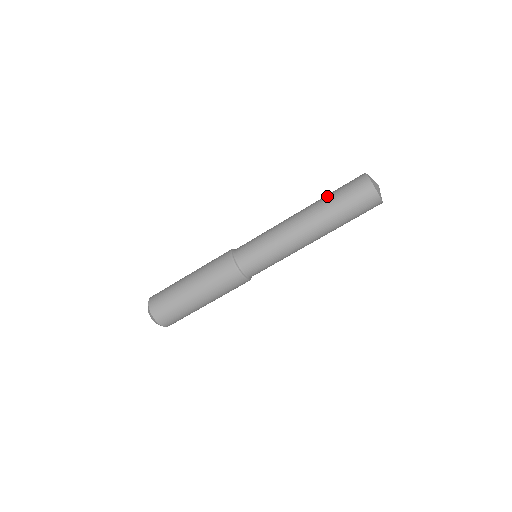
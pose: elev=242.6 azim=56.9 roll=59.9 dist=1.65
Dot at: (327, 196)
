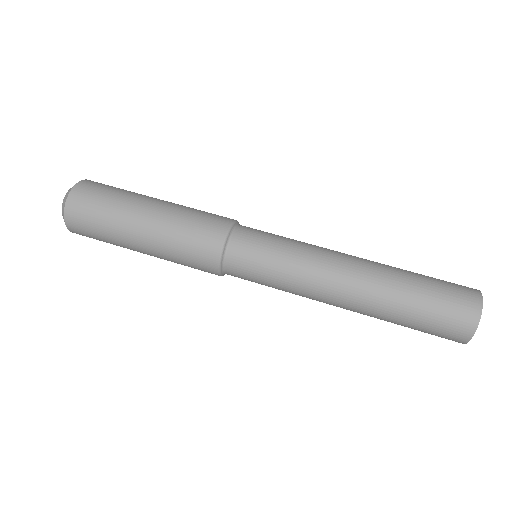
Dot at: (410, 272)
